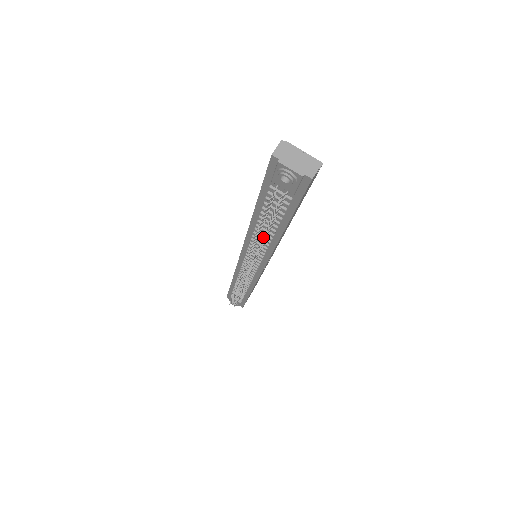
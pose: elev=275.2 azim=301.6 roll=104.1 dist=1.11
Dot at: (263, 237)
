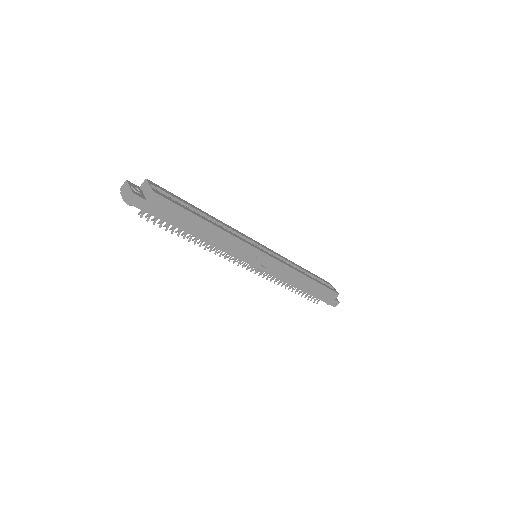
Dot at: (189, 238)
